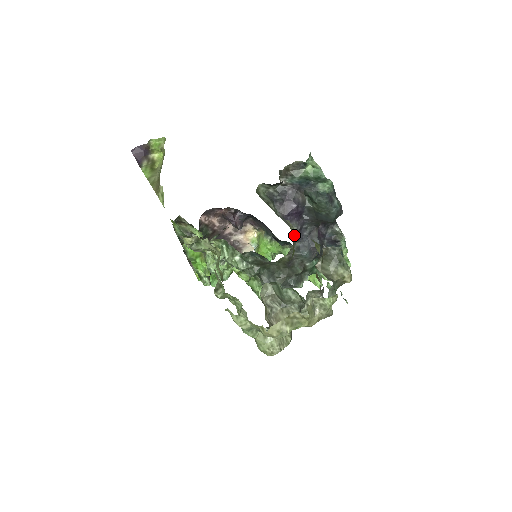
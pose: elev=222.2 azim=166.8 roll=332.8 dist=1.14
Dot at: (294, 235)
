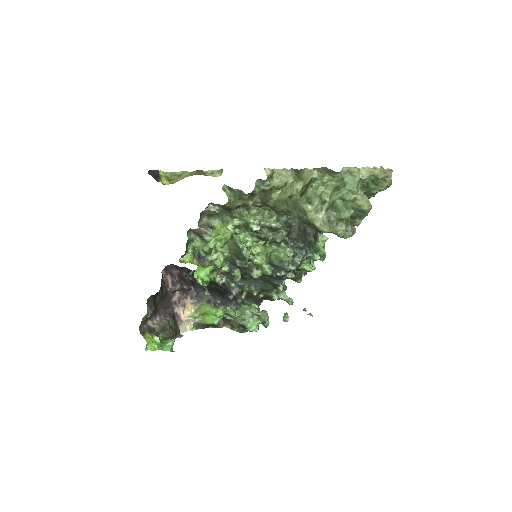
Dot at: occluded
